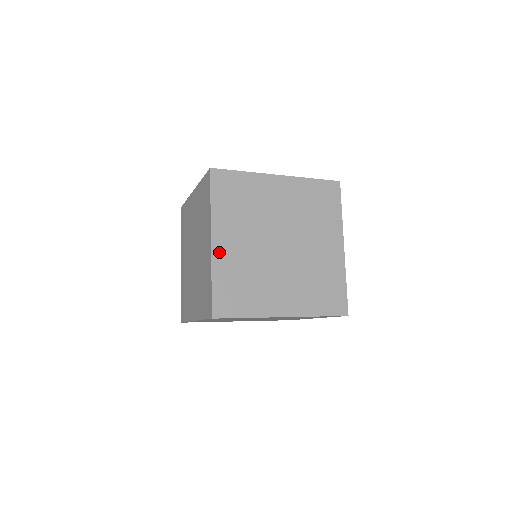
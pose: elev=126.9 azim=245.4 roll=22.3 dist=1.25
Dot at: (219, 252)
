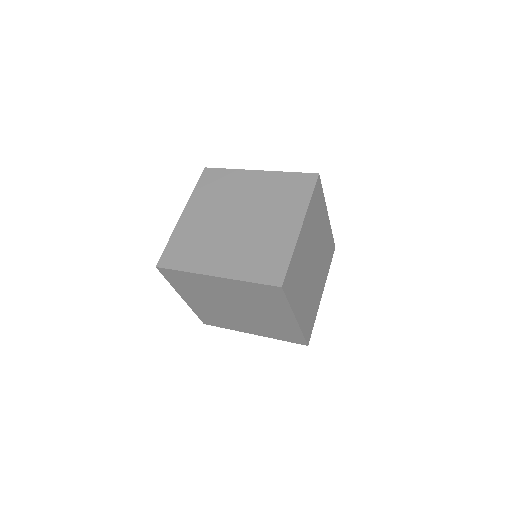
Dot at: (184, 222)
